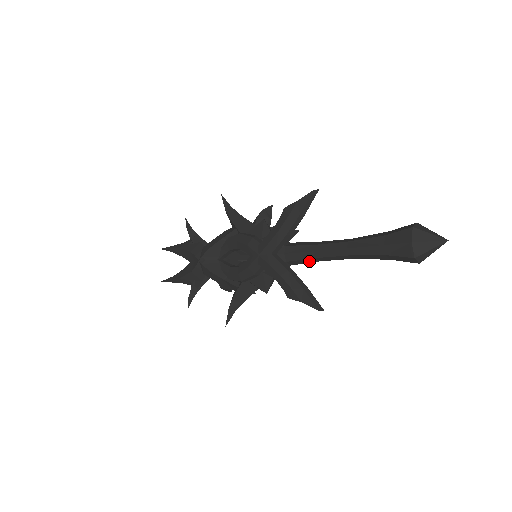
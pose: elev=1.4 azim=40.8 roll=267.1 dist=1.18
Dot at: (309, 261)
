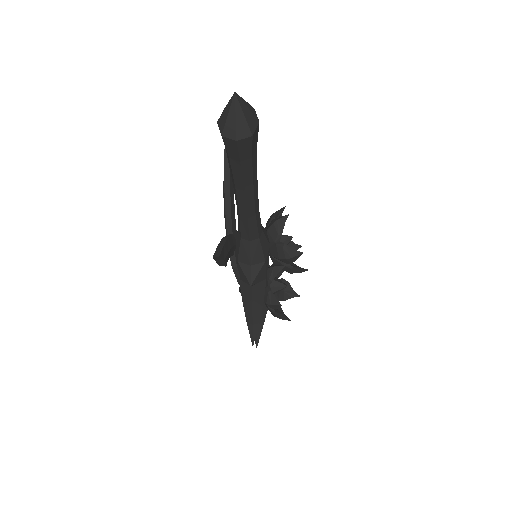
Dot at: (245, 224)
